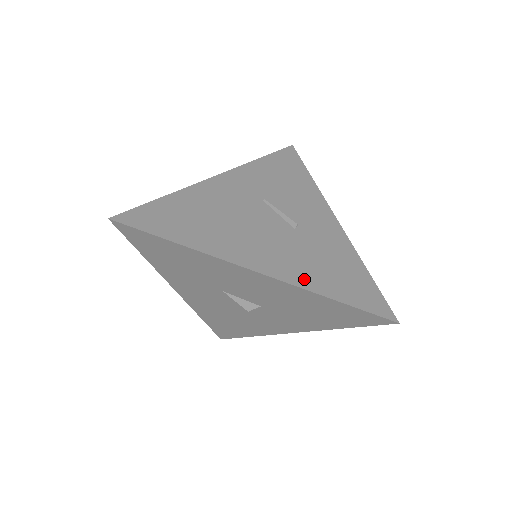
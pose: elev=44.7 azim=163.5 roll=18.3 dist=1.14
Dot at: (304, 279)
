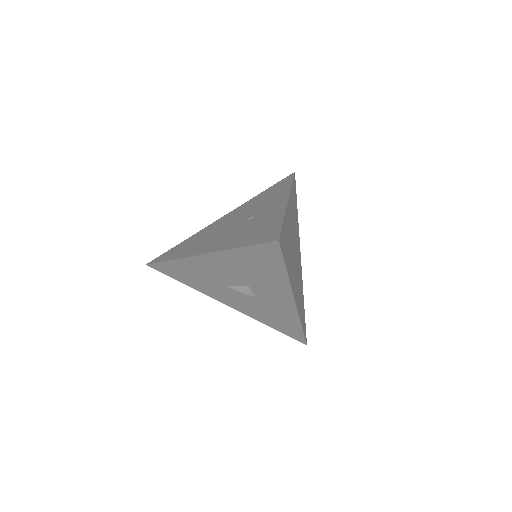
Dot at: (228, 245)
